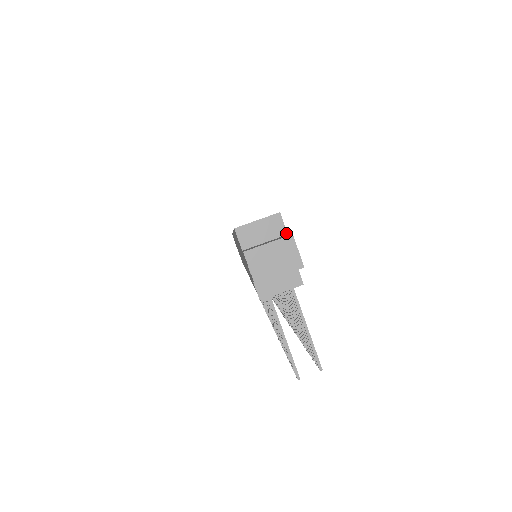
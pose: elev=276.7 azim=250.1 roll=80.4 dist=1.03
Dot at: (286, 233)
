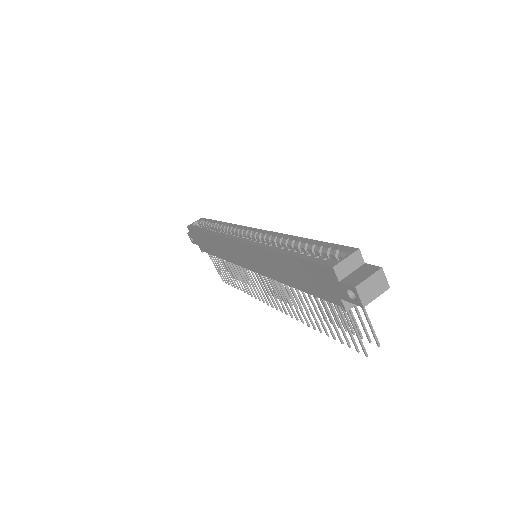
Dot at: (364, 262)
